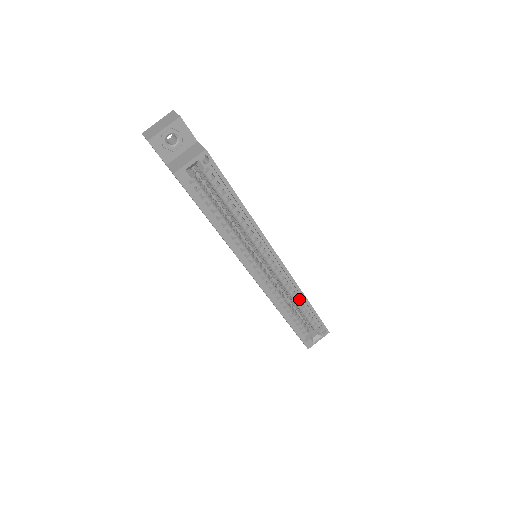
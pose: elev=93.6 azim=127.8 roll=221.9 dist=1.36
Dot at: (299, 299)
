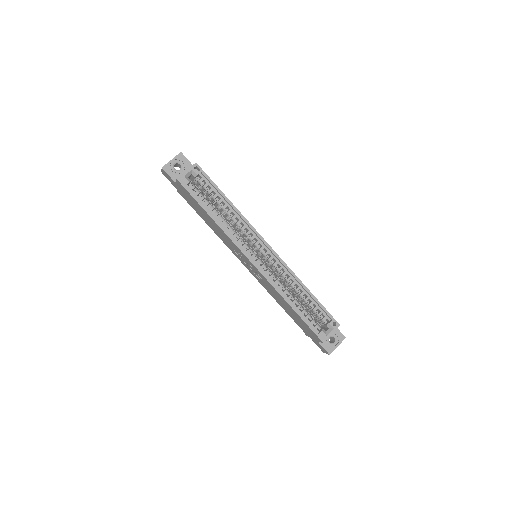
Dot at: (299, 288)
